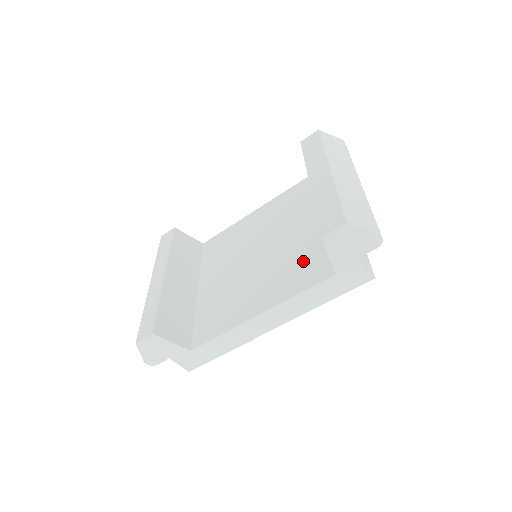
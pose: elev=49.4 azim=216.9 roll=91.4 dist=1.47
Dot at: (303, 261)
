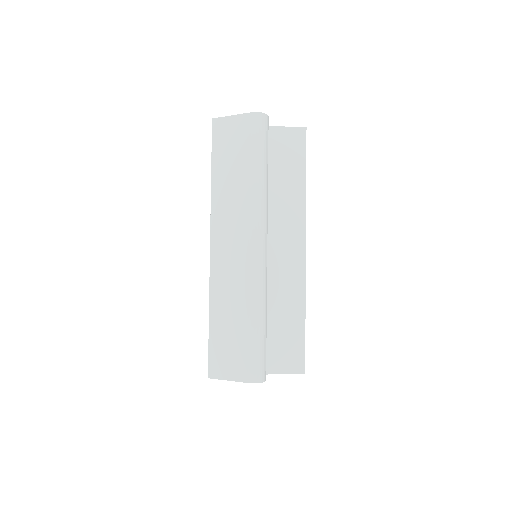
Dot at: occluded
